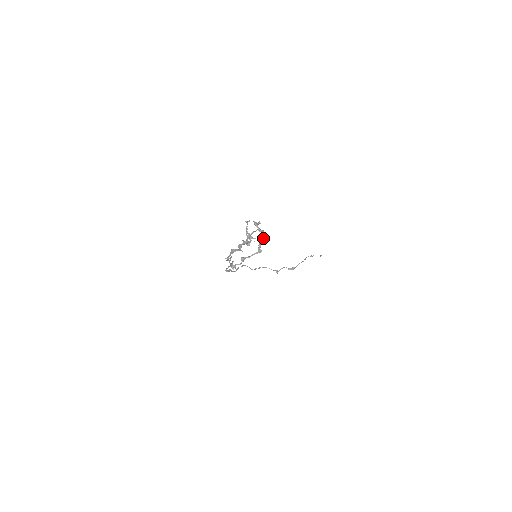
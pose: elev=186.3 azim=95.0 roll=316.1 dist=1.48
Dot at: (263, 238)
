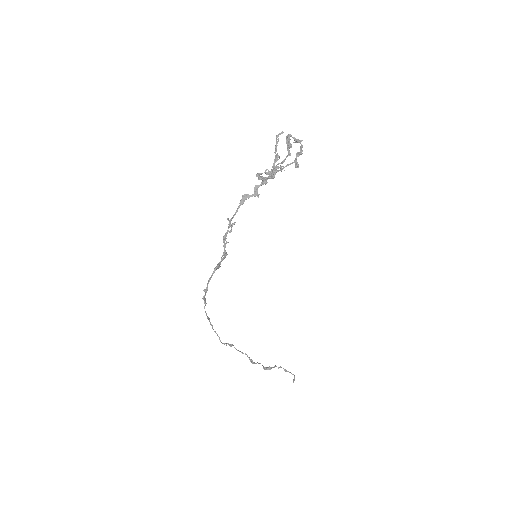
Dot at: (301, 148)
